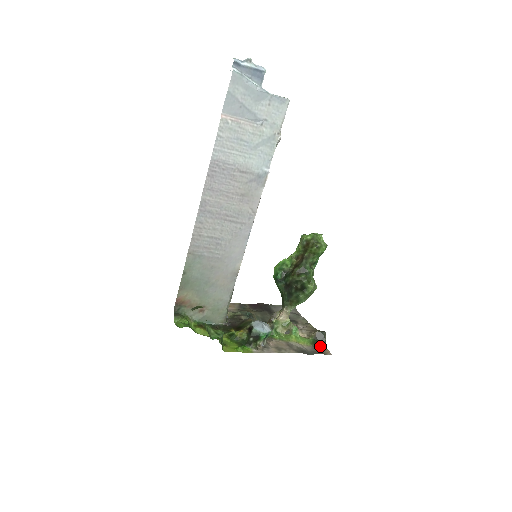
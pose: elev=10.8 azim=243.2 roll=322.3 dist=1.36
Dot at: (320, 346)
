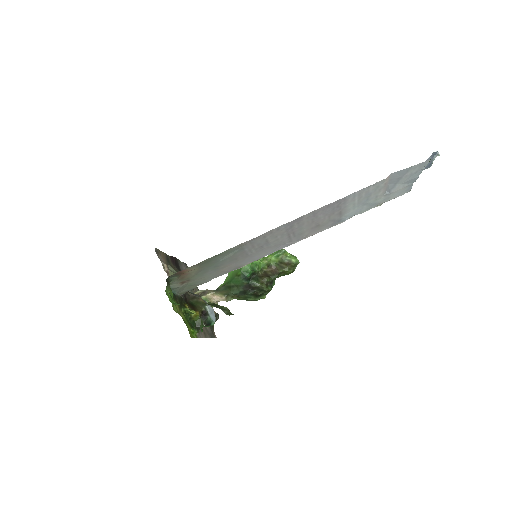
Dot at: (212, 327)
